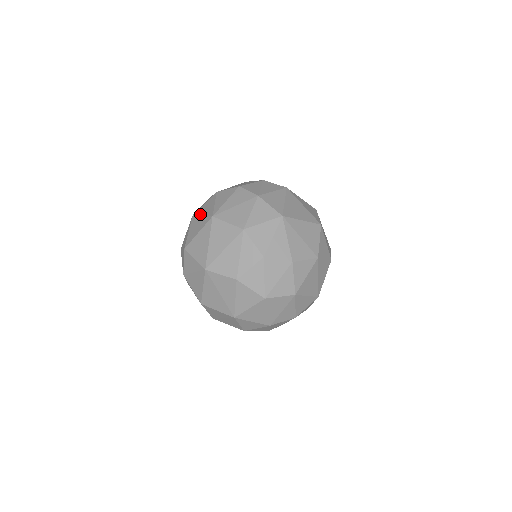
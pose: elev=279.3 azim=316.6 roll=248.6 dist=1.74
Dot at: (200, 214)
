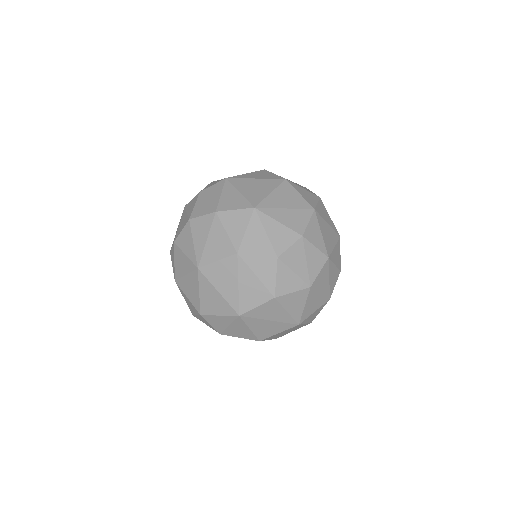
Dot at: (182, 275)
